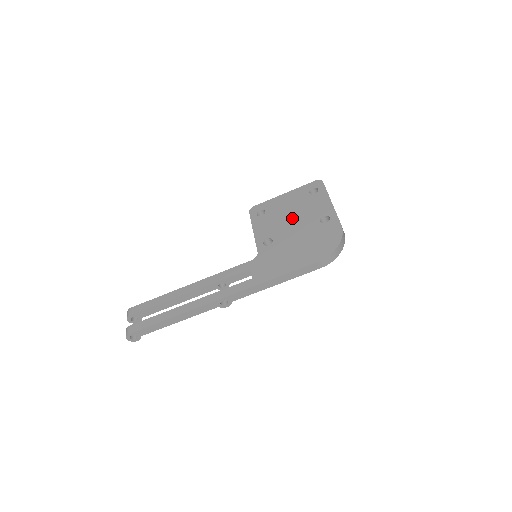
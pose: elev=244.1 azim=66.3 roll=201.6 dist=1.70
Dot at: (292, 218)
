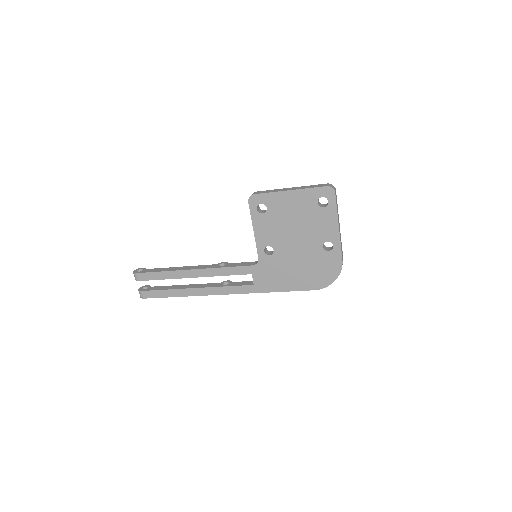
Dot at: (295, 231)
